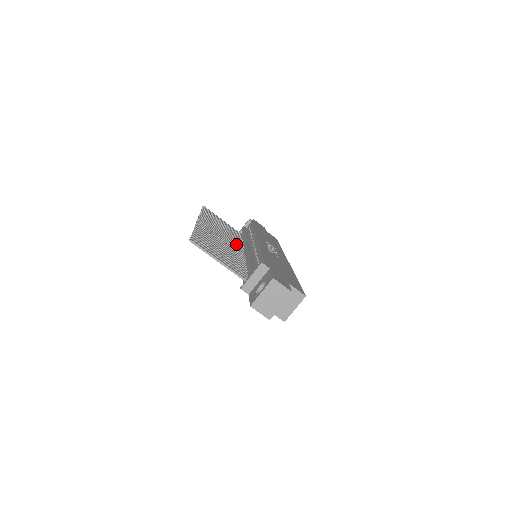
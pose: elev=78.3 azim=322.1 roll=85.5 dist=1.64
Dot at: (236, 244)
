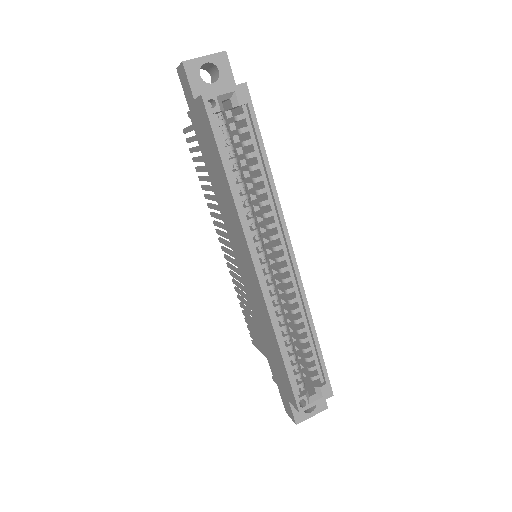
Dot at: occluded
